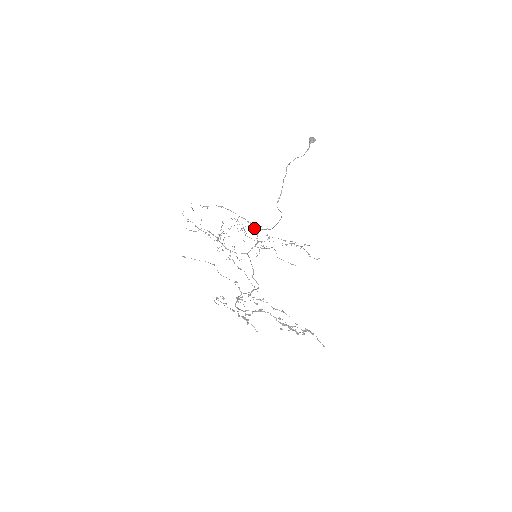
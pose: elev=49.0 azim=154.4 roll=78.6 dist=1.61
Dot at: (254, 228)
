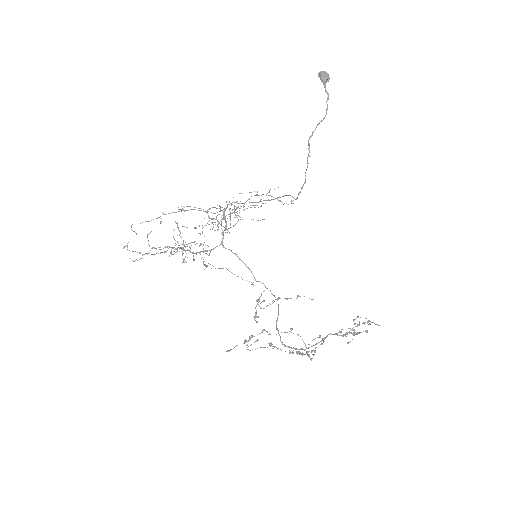
Dot at: occluded
